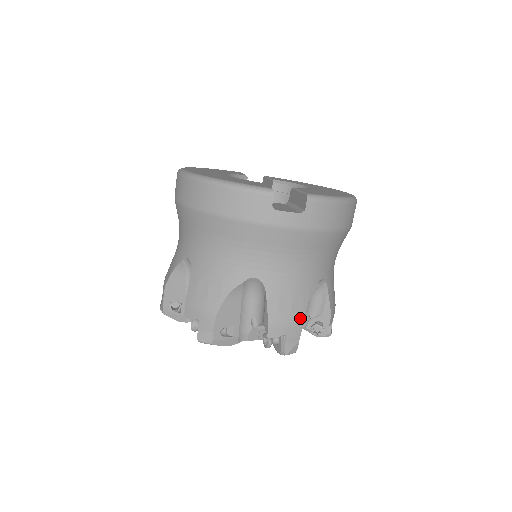
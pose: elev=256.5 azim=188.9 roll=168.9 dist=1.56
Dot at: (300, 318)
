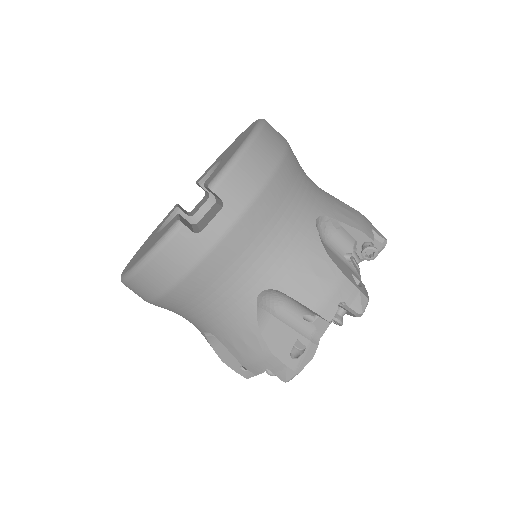
Dot at: (336, 274)
